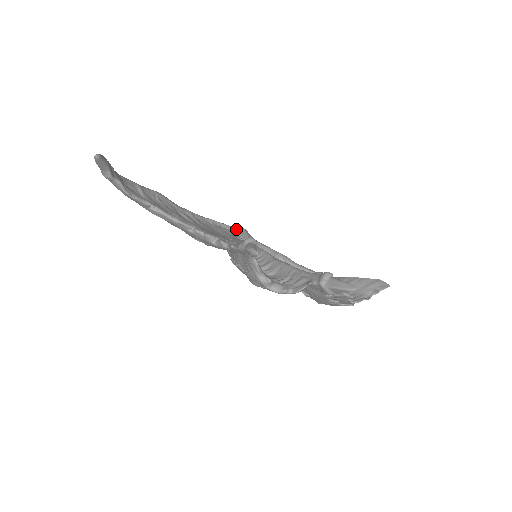
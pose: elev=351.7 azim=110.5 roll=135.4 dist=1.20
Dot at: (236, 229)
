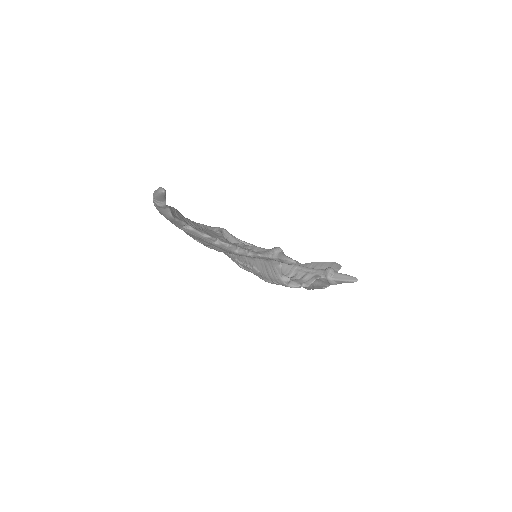
Dot at: (220, 230)
